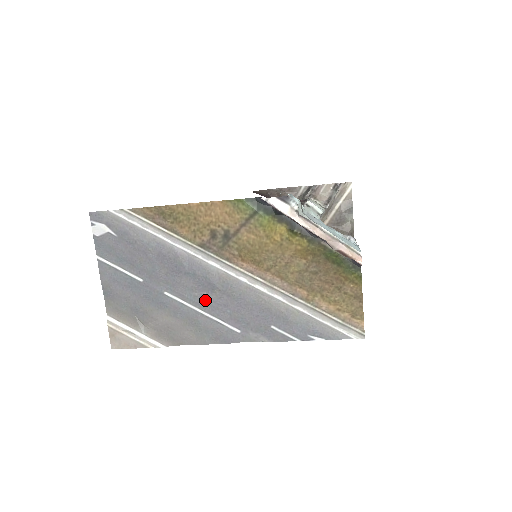
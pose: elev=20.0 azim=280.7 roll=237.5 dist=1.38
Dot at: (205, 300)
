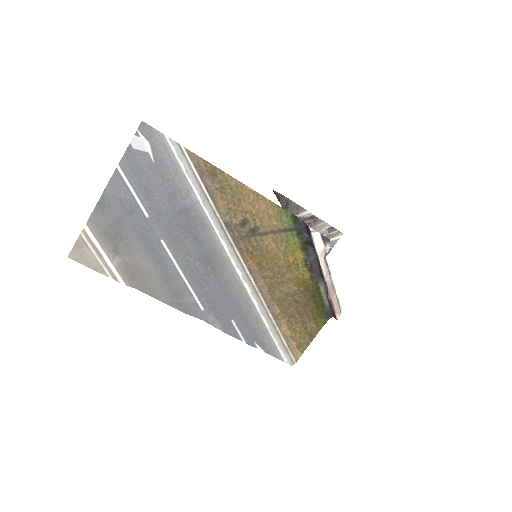
Dot at: (194, 268)
